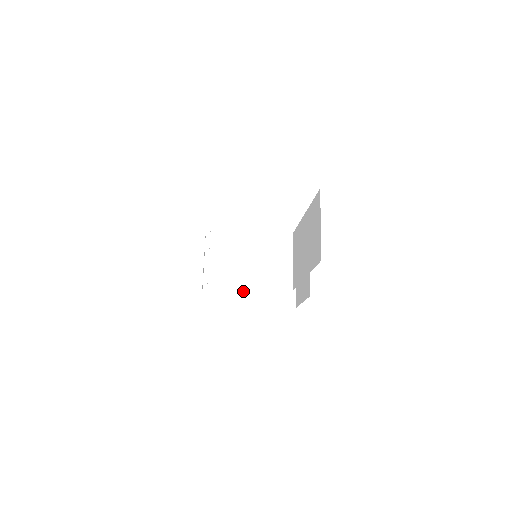
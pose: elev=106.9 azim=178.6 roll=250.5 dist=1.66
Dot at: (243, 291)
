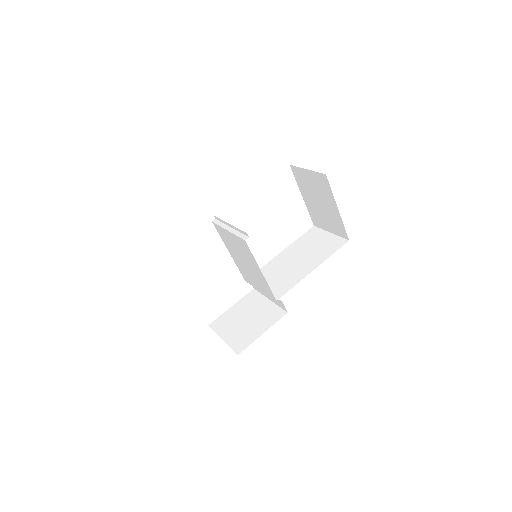
Dot at: occluded
